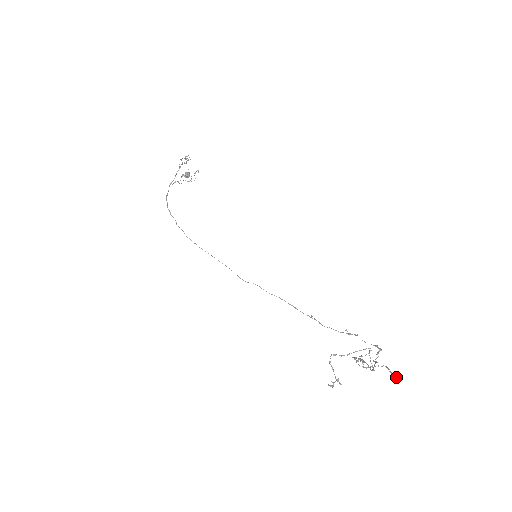
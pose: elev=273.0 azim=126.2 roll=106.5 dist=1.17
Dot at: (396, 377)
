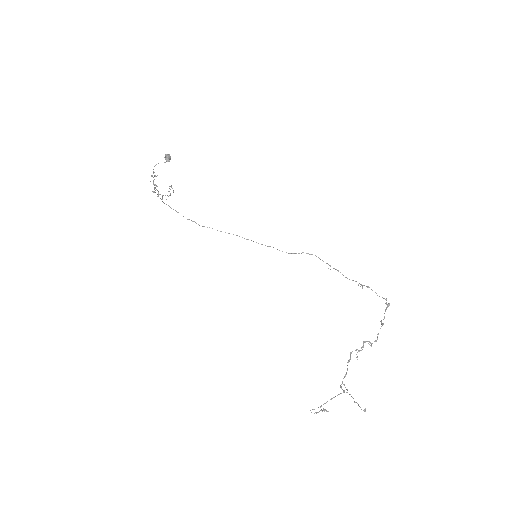
Dot at: (364, 411)
